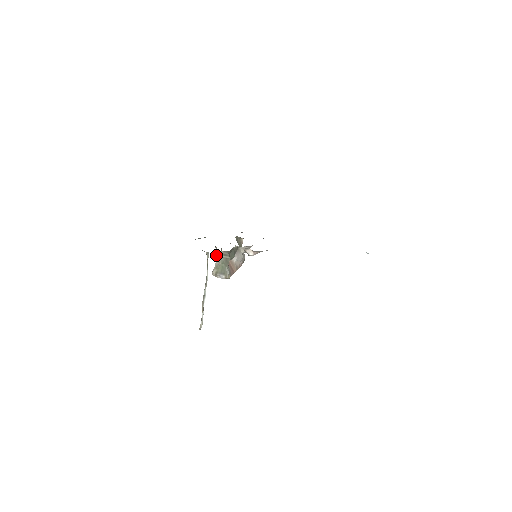
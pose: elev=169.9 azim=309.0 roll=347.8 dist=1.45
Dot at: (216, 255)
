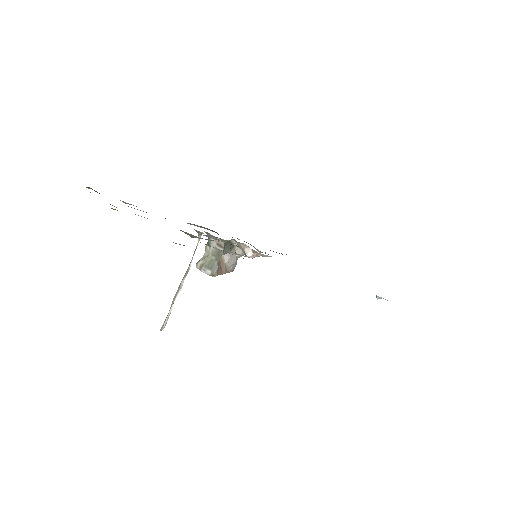
Dot at: (209, 242)
